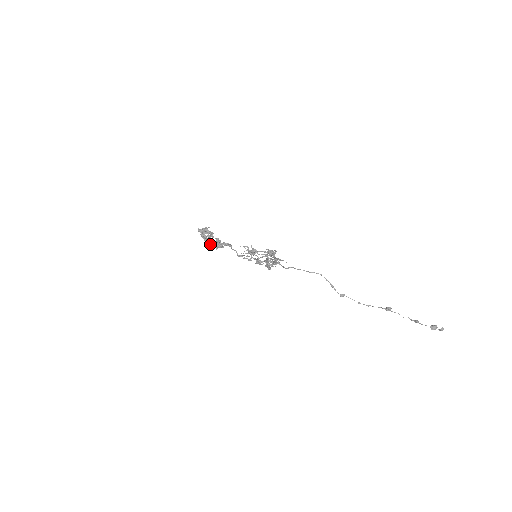
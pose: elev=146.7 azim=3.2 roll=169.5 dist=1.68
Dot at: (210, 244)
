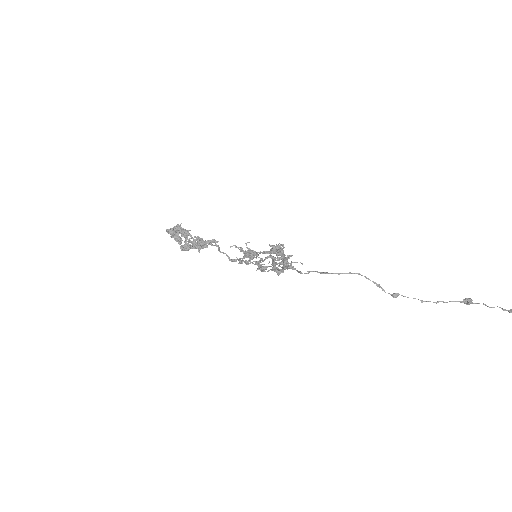
Dot at: (189, 246)
